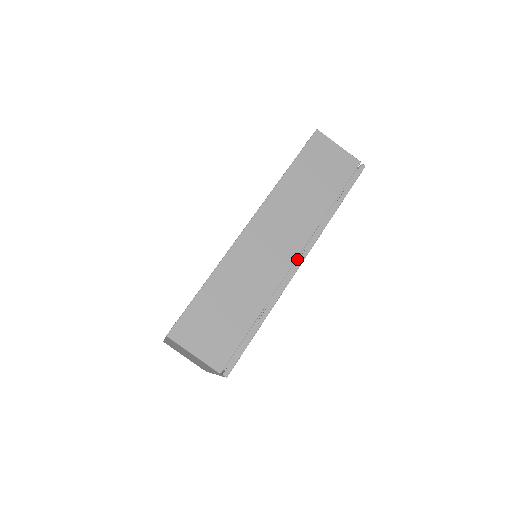
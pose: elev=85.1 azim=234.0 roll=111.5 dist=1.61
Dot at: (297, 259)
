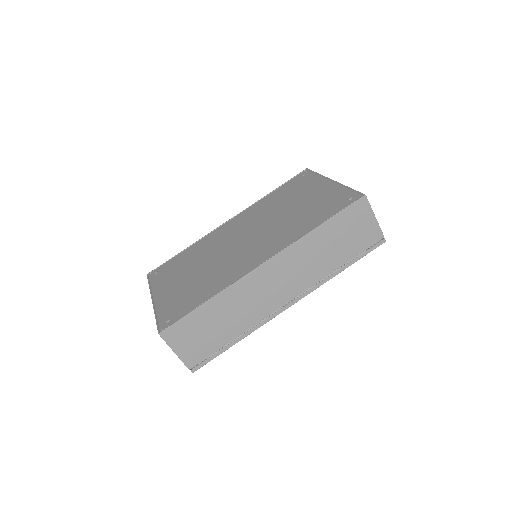
Dot at: (288, 301)
